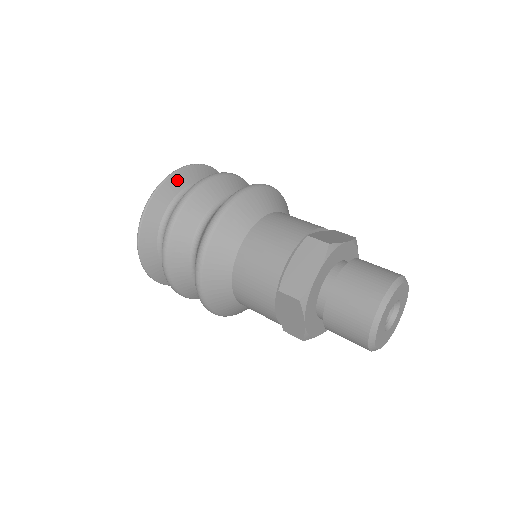
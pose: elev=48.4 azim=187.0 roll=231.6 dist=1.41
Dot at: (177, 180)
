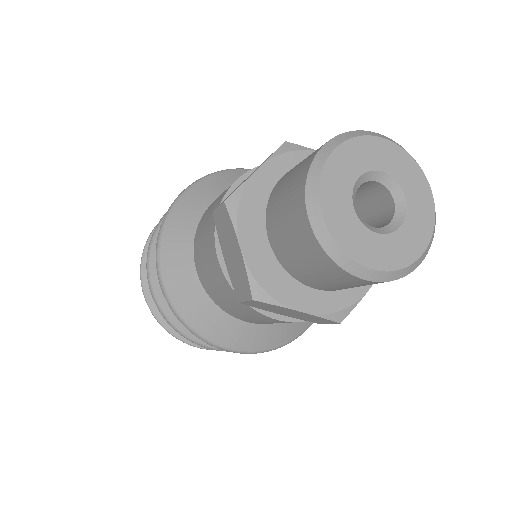
Dot at: occluded
